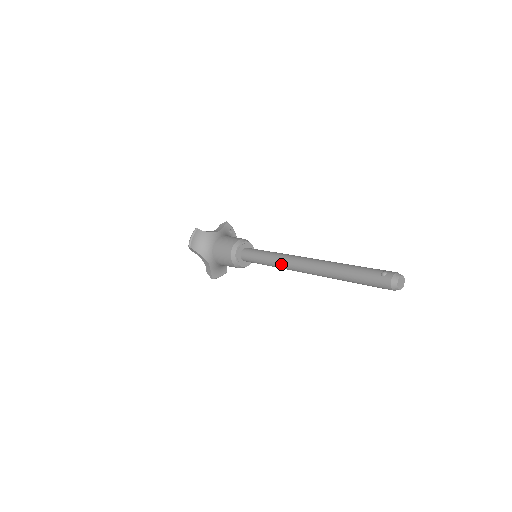
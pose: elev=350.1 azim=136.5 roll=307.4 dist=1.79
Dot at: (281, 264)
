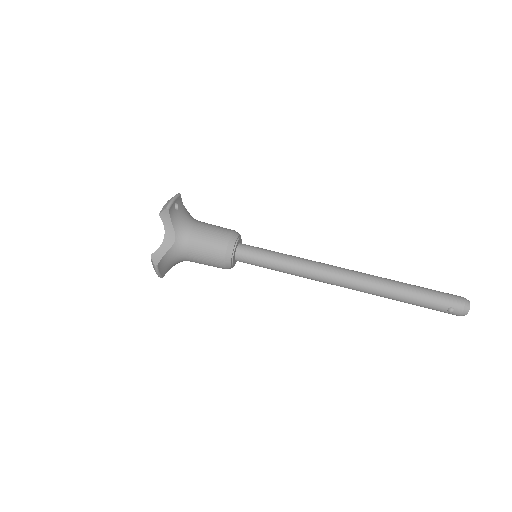
Dot at: occluded
